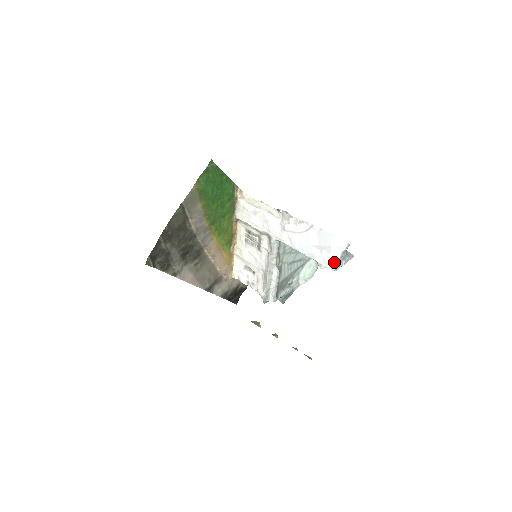
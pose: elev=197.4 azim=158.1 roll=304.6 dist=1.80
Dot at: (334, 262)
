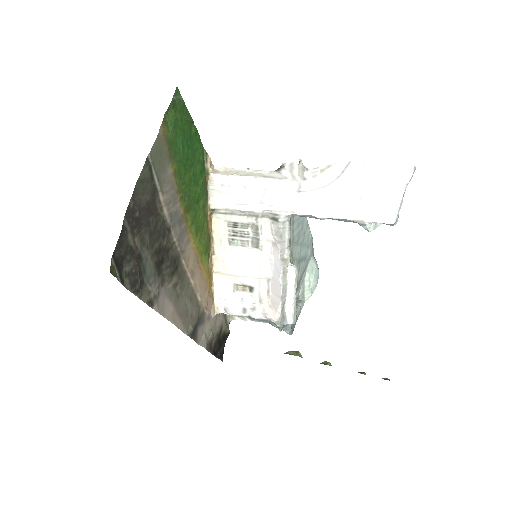
Dot at: (394, 208)
